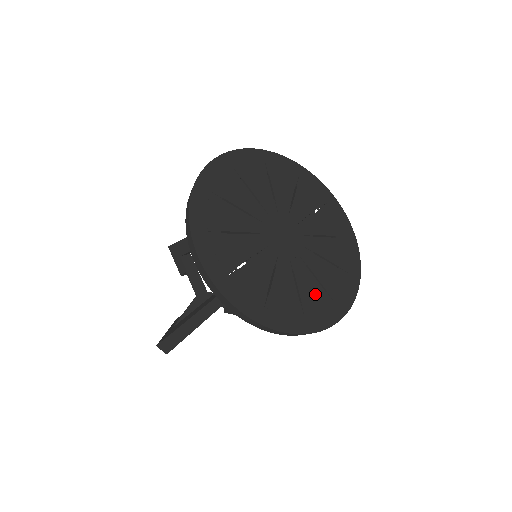
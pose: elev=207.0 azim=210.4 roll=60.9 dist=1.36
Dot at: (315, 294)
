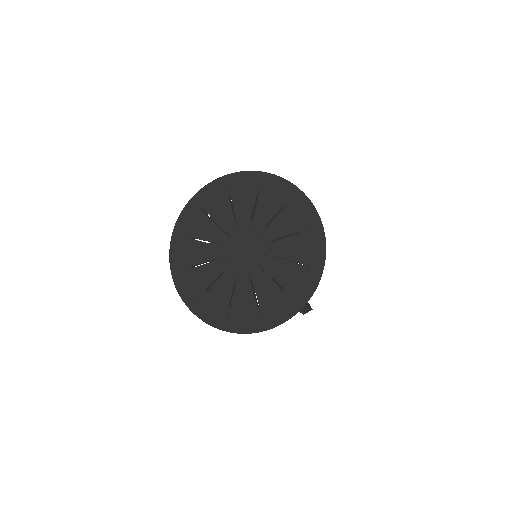
Dot at: (220, 299)
